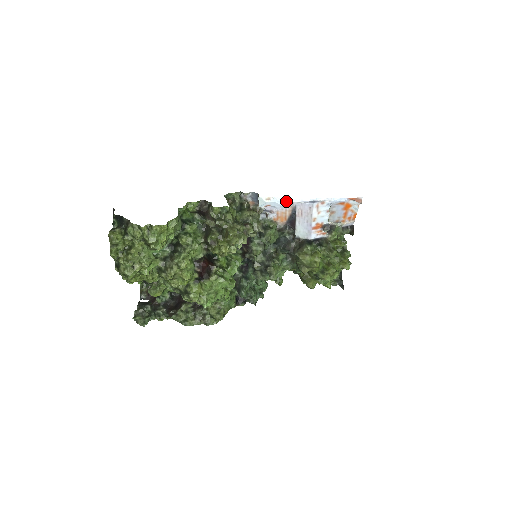
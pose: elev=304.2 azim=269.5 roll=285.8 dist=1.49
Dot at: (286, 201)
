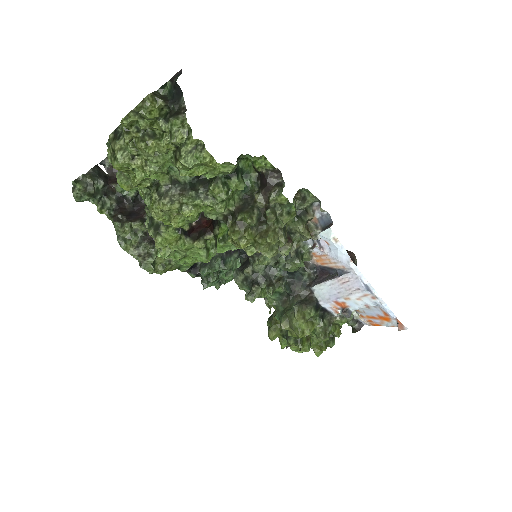
Dot at: (348, 260)
